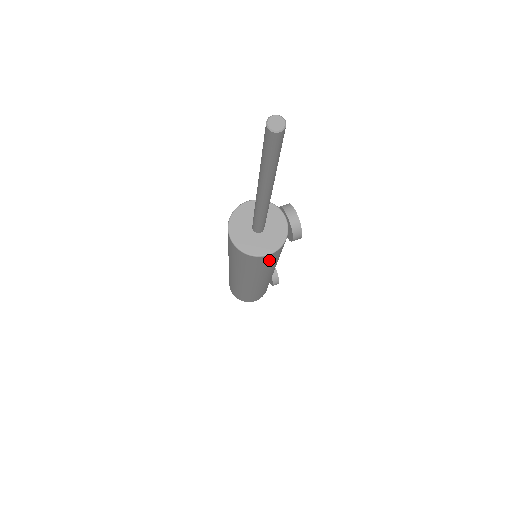
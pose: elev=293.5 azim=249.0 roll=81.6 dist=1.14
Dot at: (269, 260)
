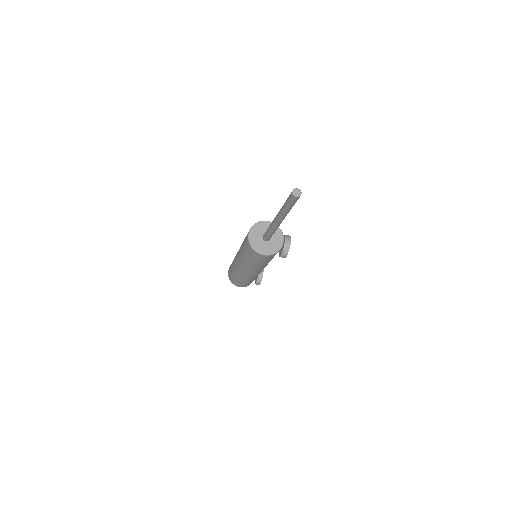
Dot at: (262, 259)
